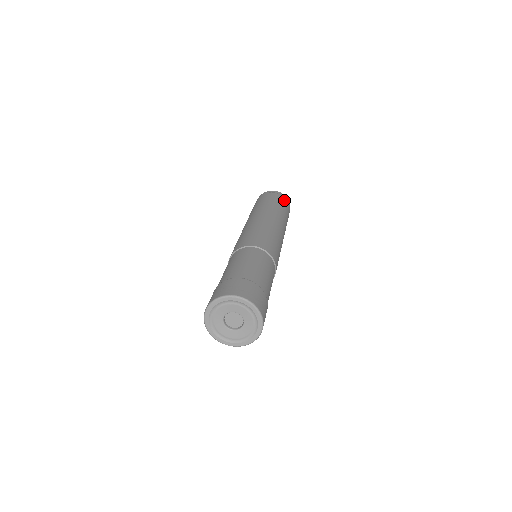
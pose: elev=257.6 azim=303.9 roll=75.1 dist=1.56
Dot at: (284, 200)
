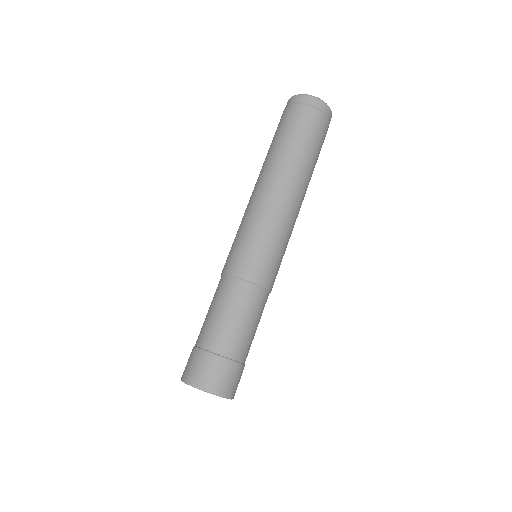
Dot at: (321, 122)
